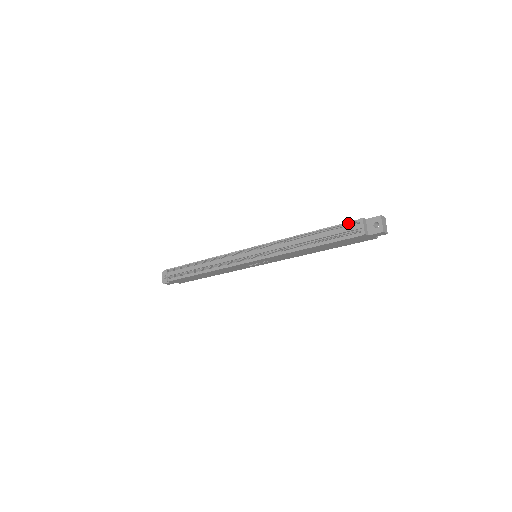
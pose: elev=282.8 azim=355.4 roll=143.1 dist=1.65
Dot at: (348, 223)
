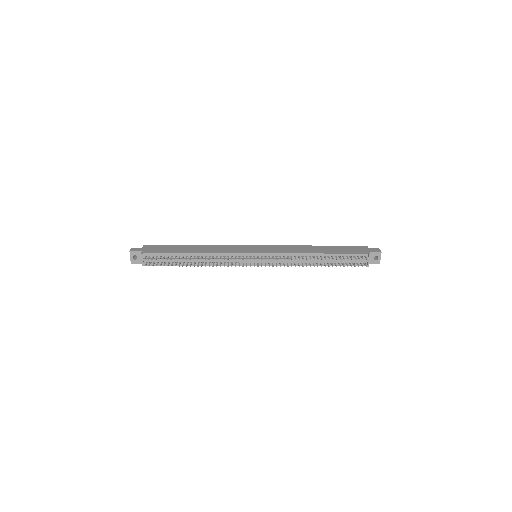
Dot at: (357, 255)
